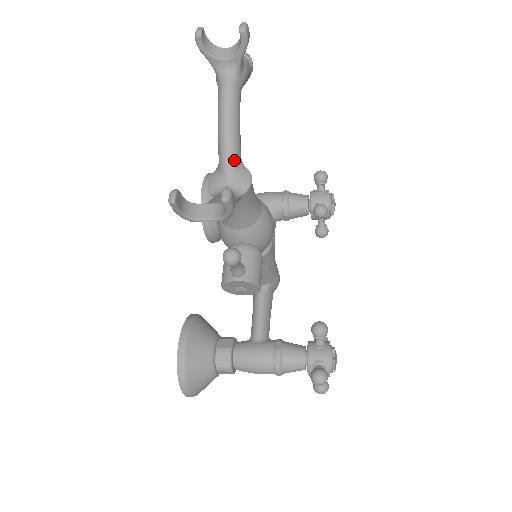
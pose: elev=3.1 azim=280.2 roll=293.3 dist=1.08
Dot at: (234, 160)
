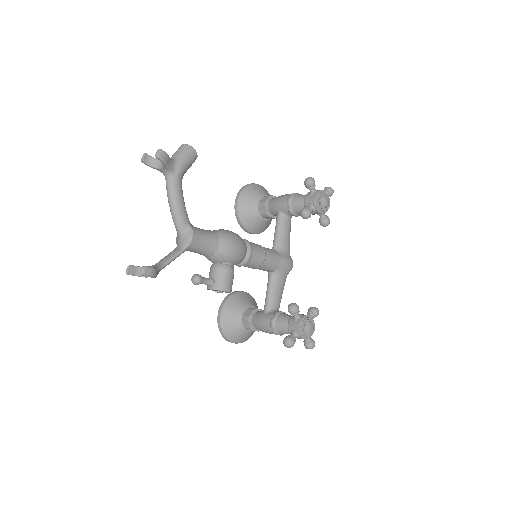
Dot at: (180, 227)
